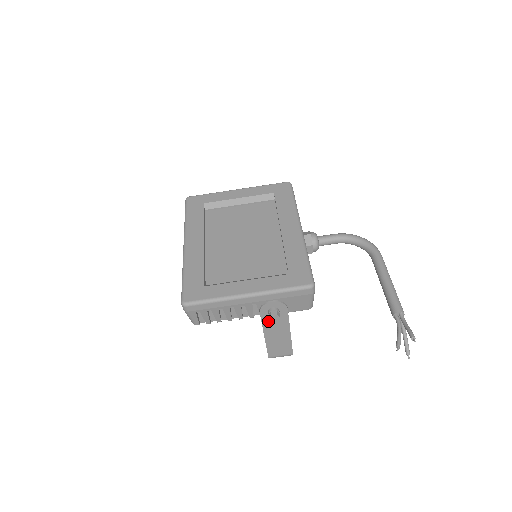
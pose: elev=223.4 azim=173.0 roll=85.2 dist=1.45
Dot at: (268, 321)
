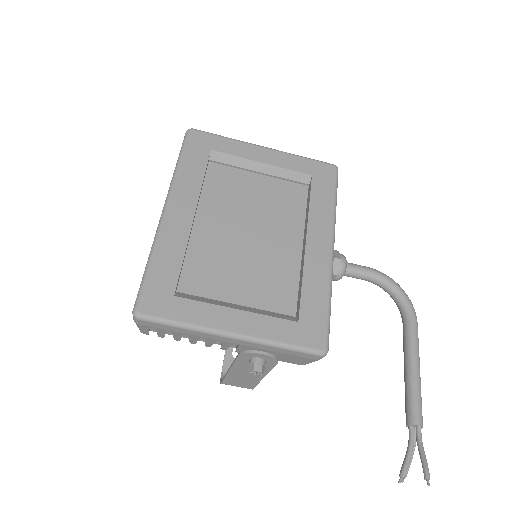
Dot at: (243, 363)
